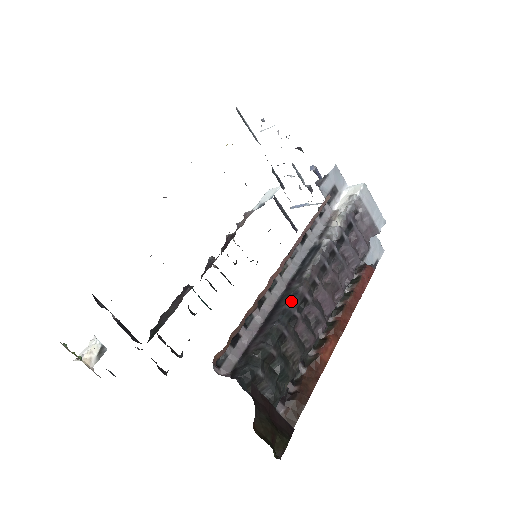
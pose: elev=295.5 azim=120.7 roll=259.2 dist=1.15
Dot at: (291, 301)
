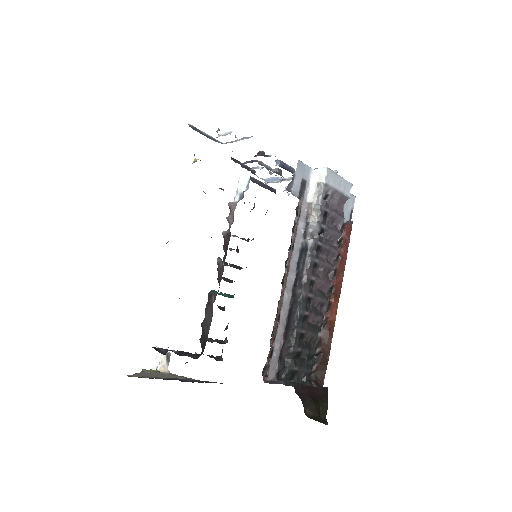
Dot at: (300, 307)
